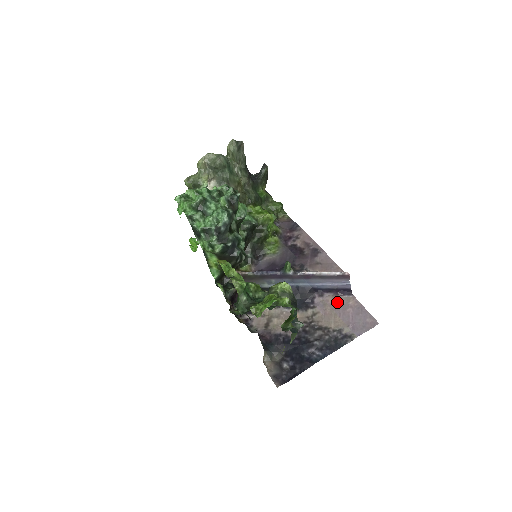
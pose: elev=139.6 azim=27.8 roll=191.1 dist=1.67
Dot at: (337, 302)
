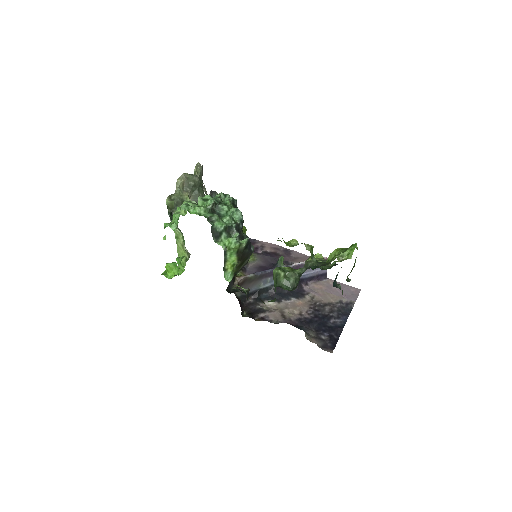
Dot at: (321, 285)
